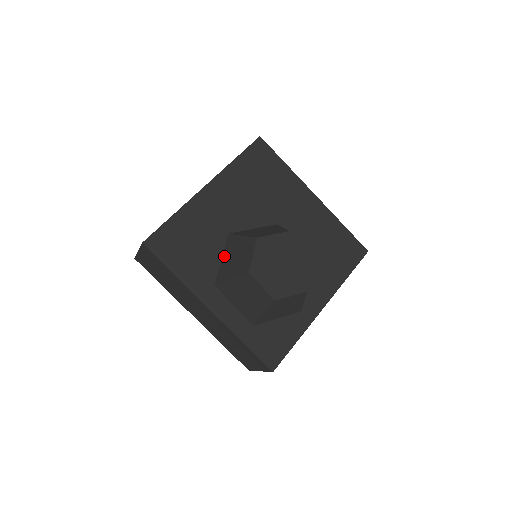
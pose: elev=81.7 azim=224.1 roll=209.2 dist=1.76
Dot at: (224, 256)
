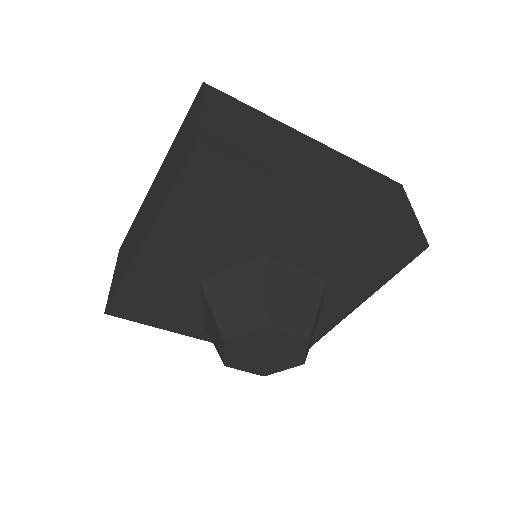
Dot at: (203, 306)
